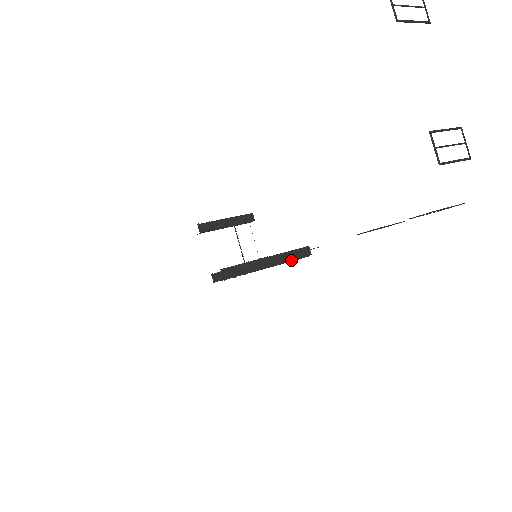
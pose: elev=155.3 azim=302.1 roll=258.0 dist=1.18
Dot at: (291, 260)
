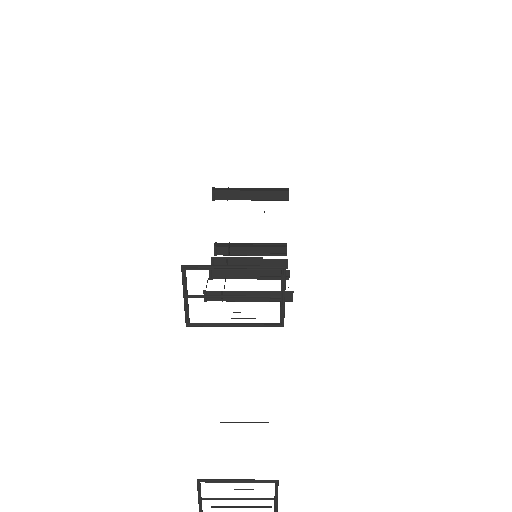
Dot at: (262, 301)
